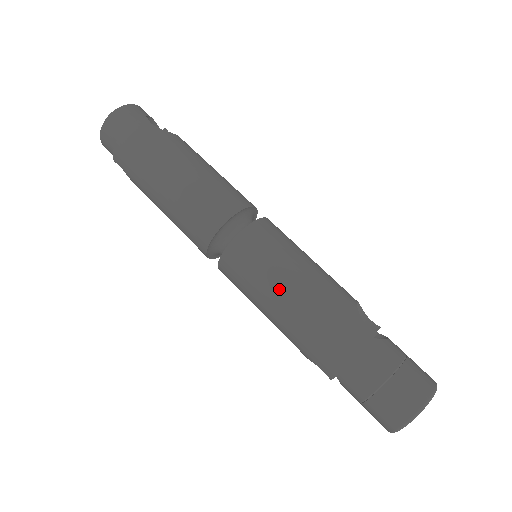
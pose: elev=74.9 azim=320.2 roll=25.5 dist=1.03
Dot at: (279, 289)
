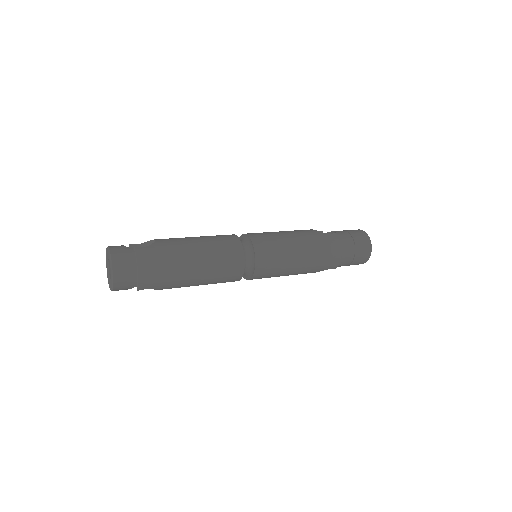
Dot at: (294, 256)
